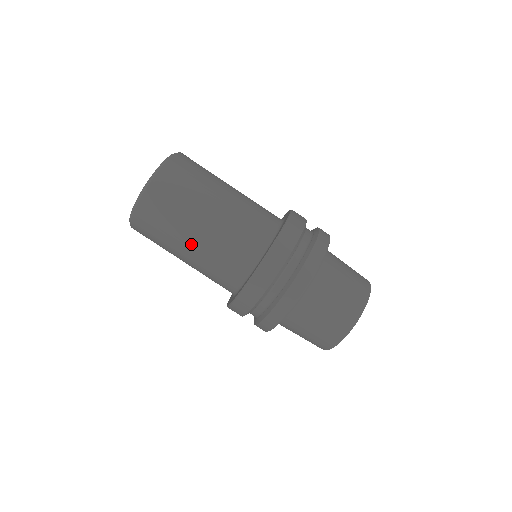
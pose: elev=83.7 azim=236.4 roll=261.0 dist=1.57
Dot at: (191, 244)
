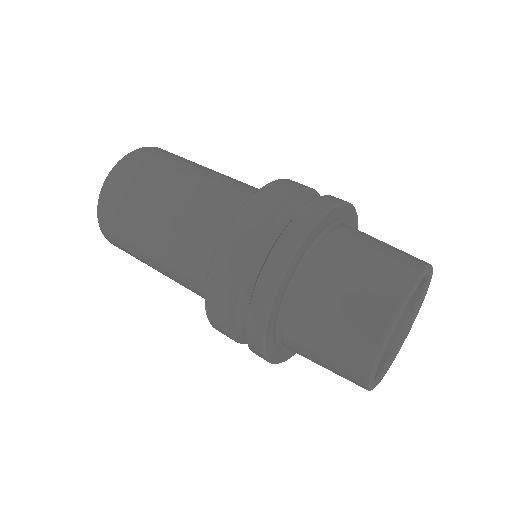
Dot at: (152, 242)
